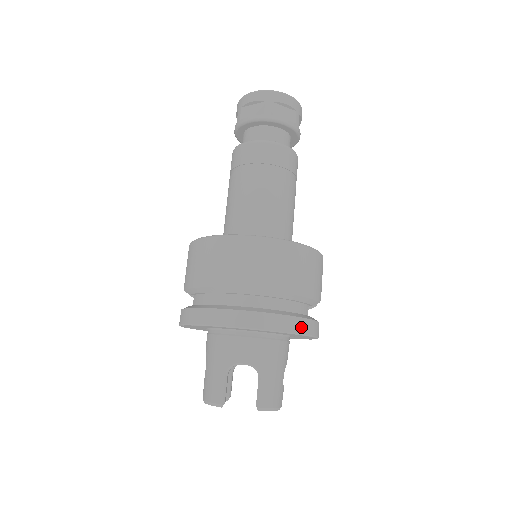
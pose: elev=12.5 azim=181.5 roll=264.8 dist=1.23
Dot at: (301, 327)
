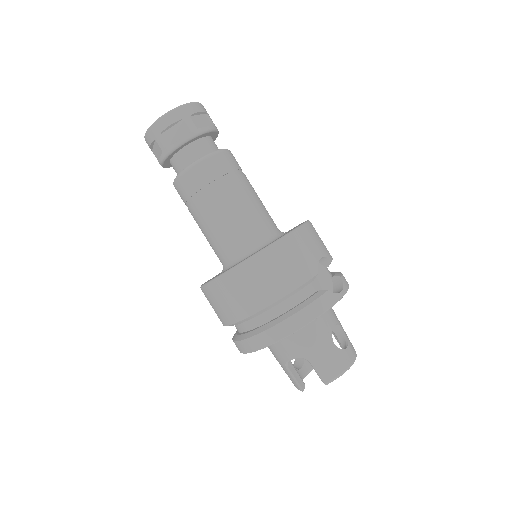
Dot at: (303, 319)
